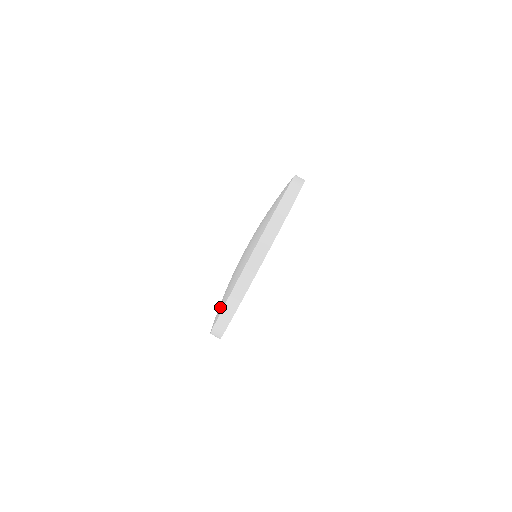
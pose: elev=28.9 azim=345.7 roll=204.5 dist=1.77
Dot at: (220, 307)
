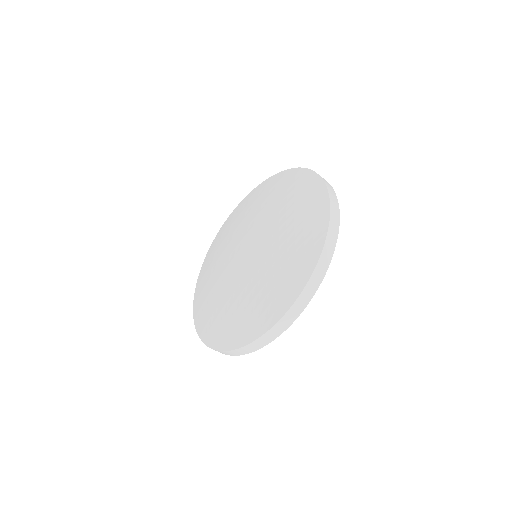
Dot at: (204, 322)
